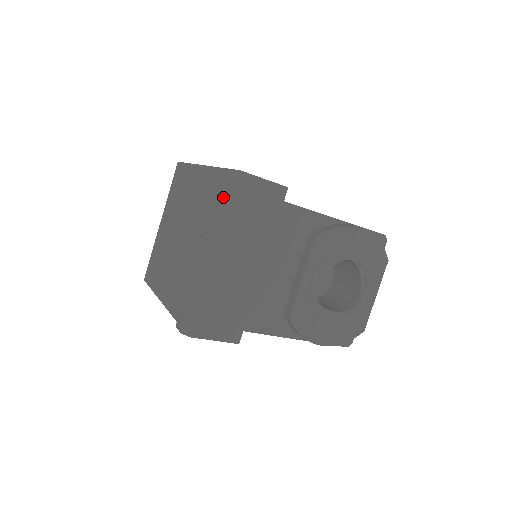
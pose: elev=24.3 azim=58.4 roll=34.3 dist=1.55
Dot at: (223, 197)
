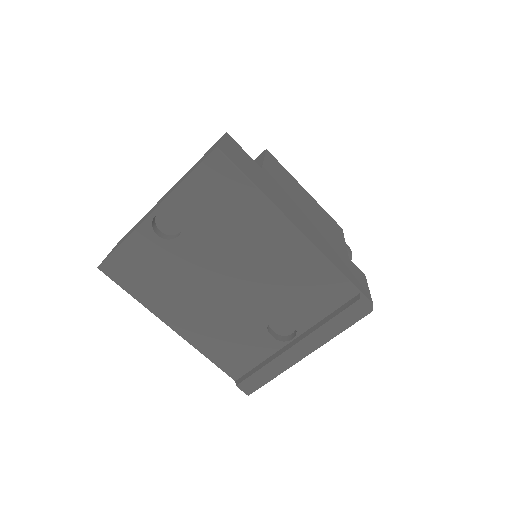
Dot at: (350, 326)
